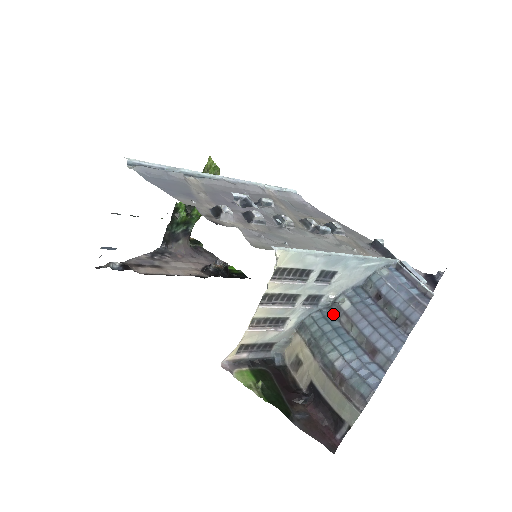
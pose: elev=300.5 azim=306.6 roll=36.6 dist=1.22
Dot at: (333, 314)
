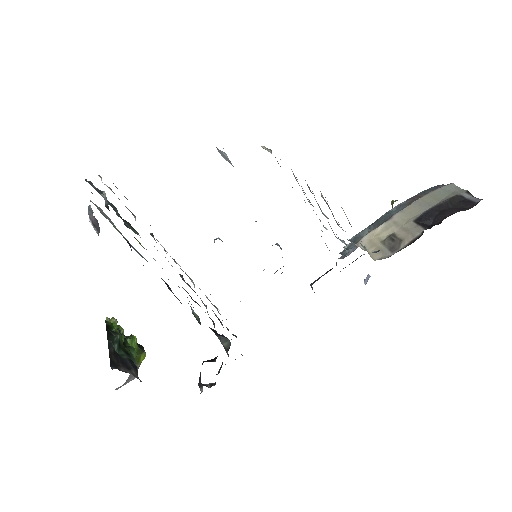
Dot at: occluded
